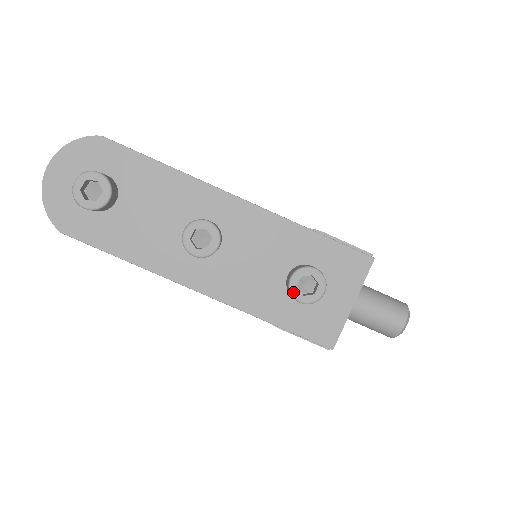
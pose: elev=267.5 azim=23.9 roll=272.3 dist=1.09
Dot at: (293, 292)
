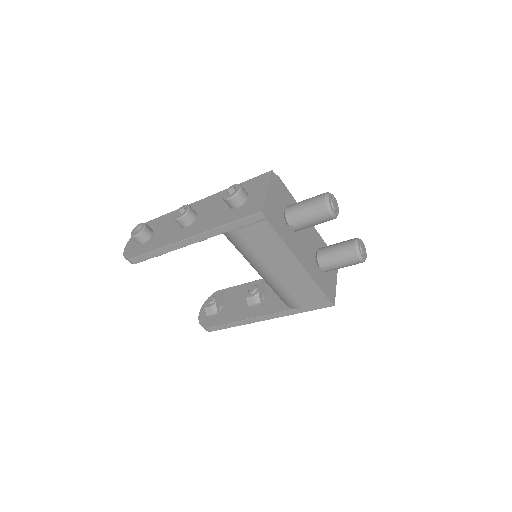
Dot at: (225, 198)
